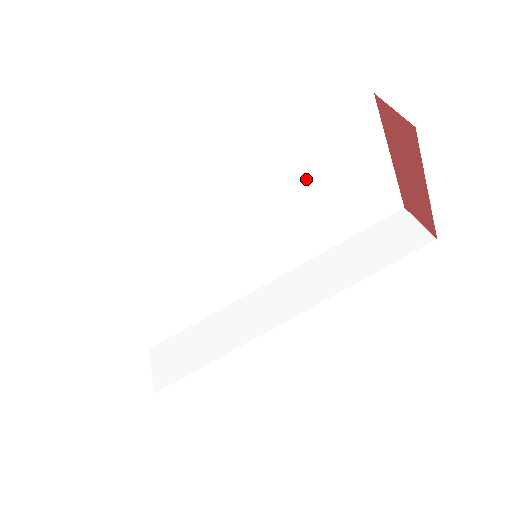
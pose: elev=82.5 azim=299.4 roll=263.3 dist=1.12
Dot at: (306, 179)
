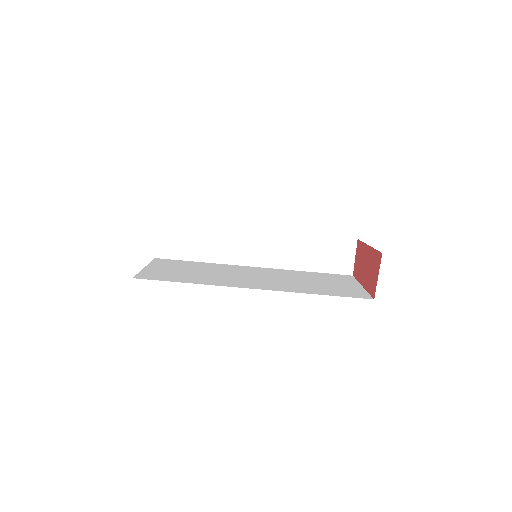
Dot at: occluded
